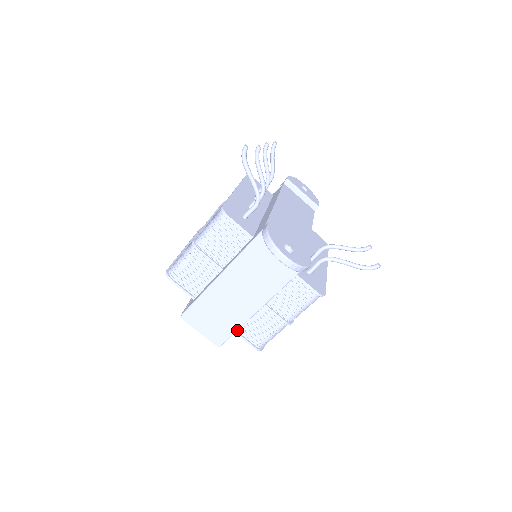
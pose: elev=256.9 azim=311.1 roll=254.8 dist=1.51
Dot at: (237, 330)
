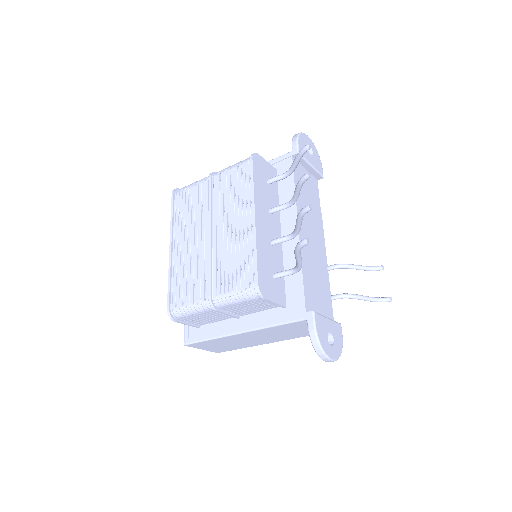
Dot at: occluded
